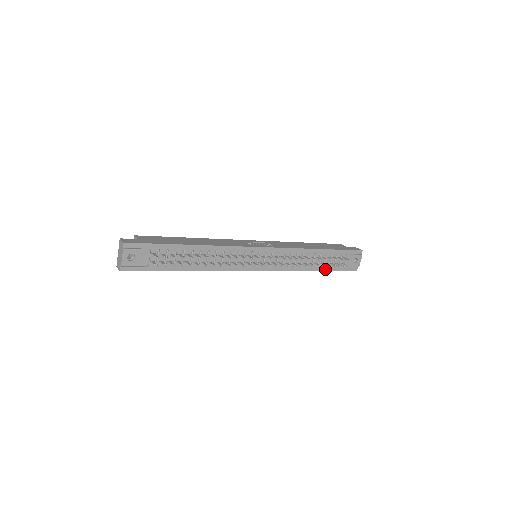
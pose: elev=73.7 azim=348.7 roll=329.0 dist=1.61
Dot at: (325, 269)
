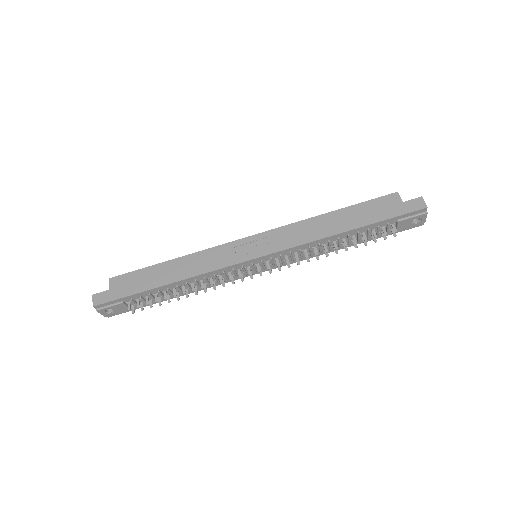
Dot at: occluded
